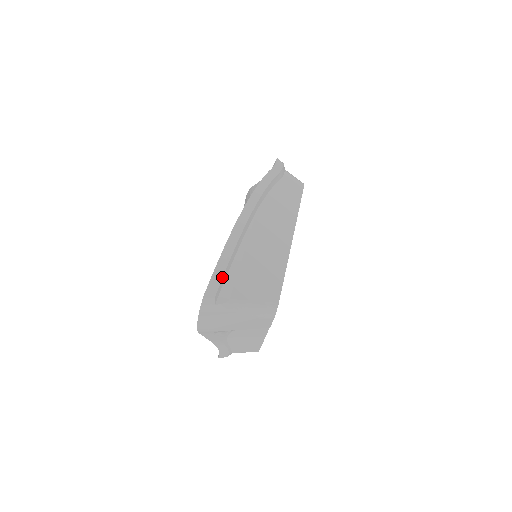
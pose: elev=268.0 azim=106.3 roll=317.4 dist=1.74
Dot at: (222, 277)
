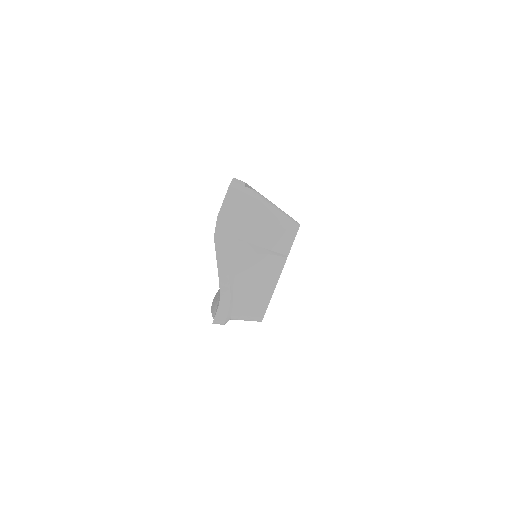
Dot at: (248, 185)
